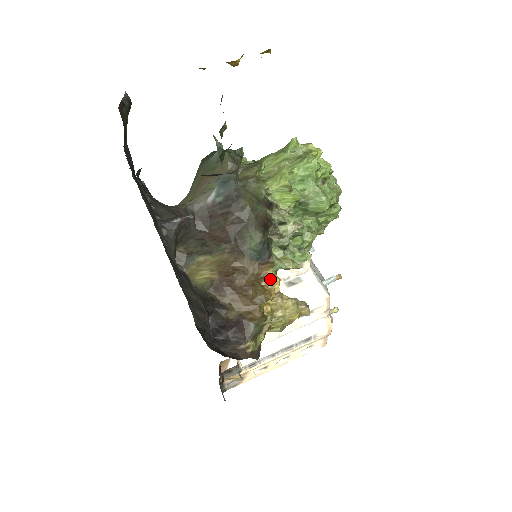
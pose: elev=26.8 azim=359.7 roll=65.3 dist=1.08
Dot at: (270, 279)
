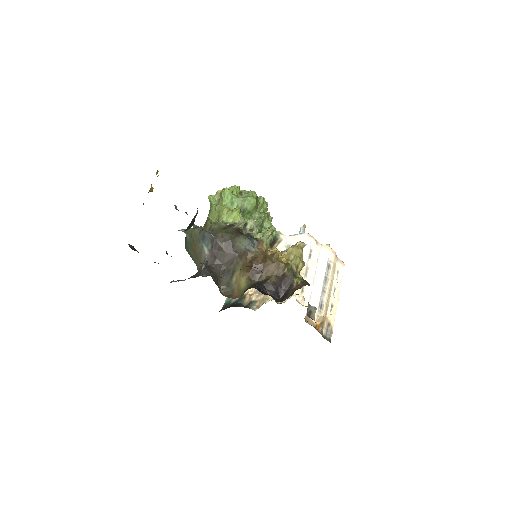
Dot at: occluded
